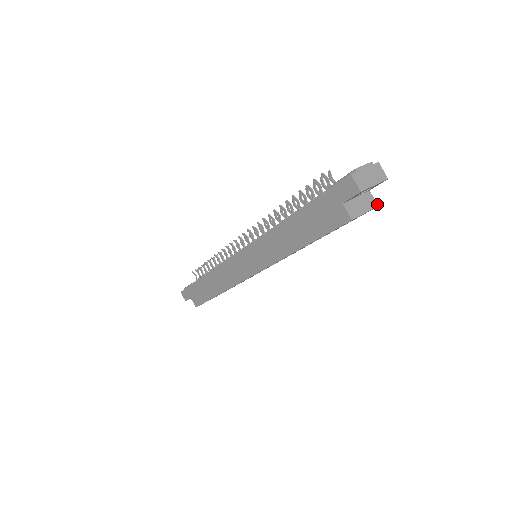
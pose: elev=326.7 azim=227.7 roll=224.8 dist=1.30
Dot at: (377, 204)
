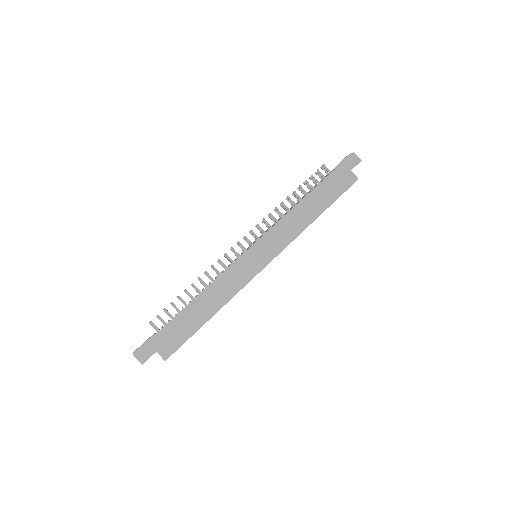
Dot at: occluded
